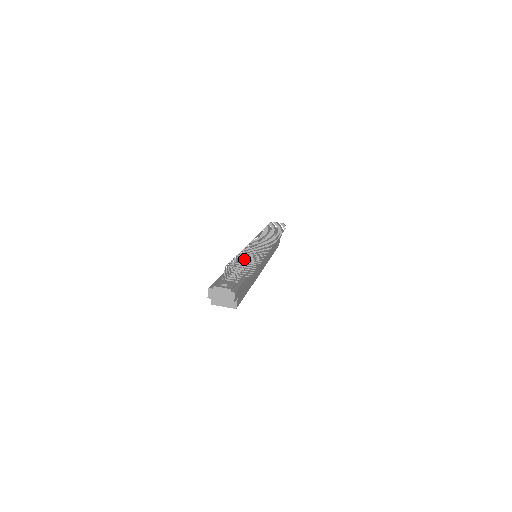
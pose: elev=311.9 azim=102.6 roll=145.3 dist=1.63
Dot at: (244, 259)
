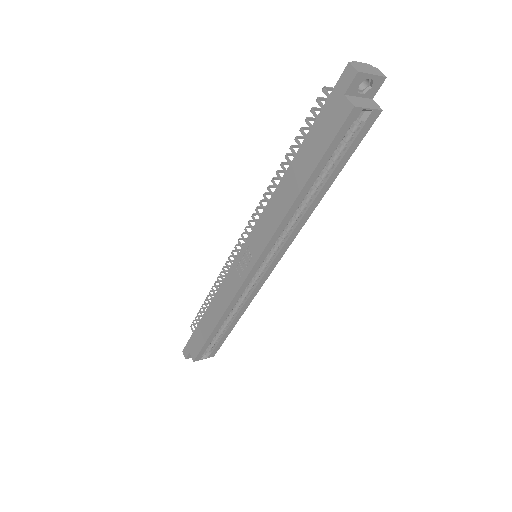
Dot at: occluded
